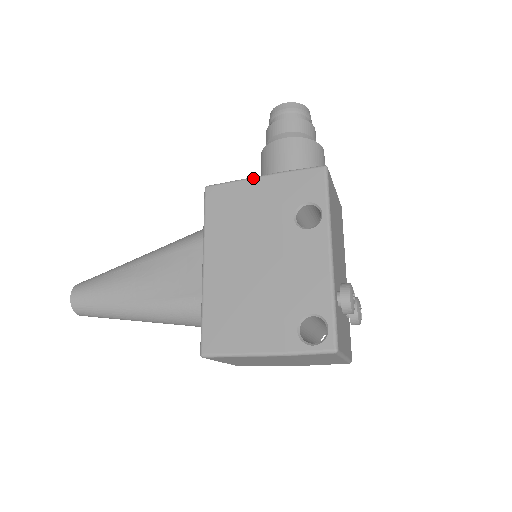
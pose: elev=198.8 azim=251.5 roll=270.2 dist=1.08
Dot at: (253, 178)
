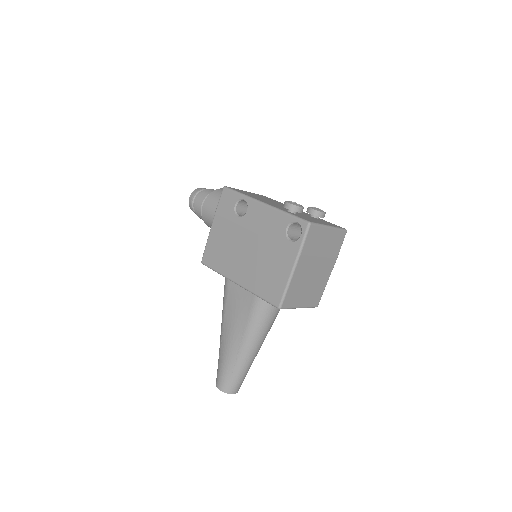
Dot at: (210, 231)
